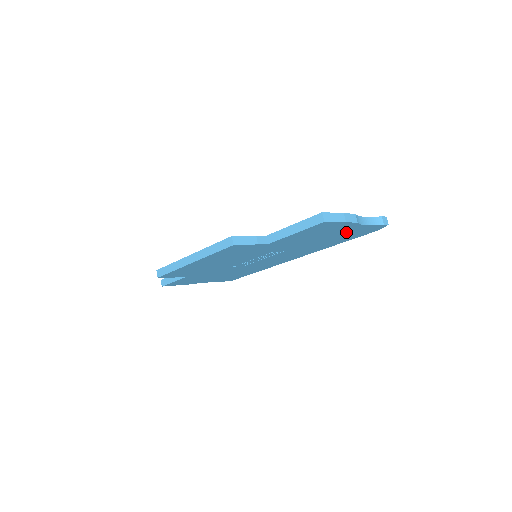
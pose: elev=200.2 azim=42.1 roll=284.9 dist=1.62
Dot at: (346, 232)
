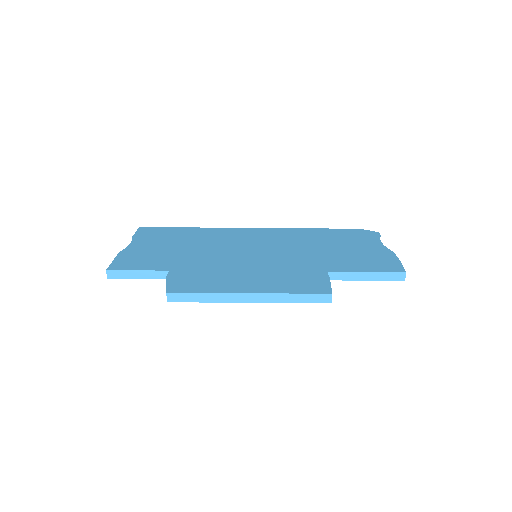
Dot at: occluded
